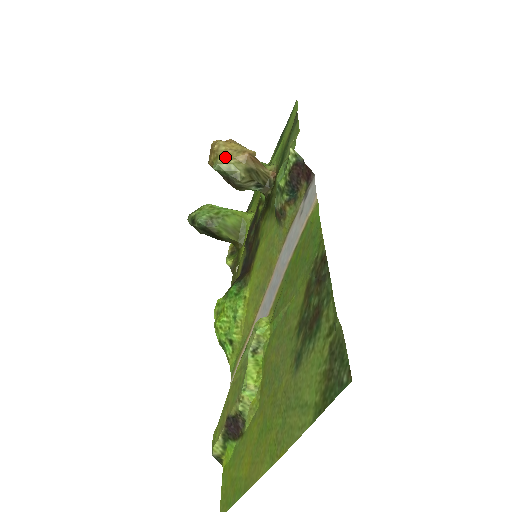
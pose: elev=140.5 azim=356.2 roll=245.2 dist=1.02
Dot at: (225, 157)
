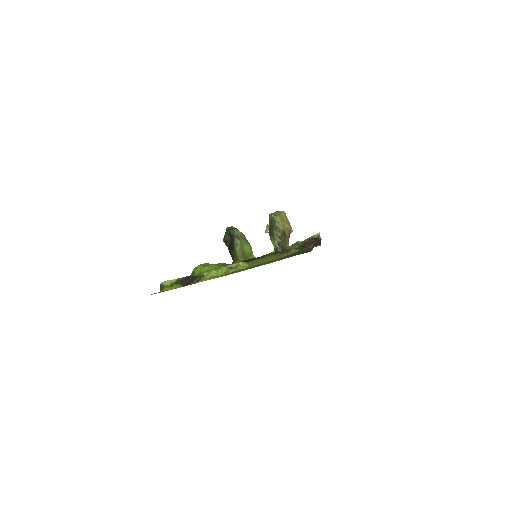
Dot at: (281, 218)
